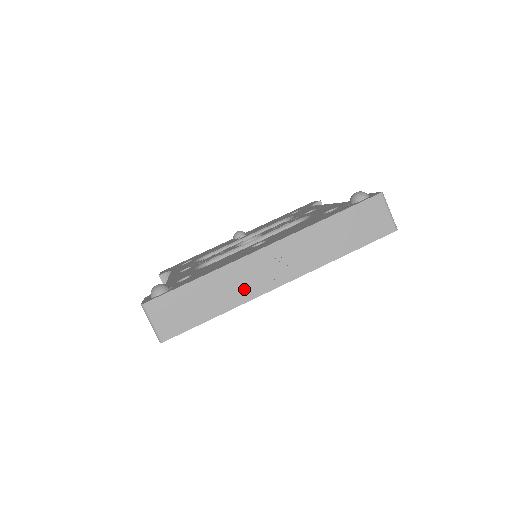
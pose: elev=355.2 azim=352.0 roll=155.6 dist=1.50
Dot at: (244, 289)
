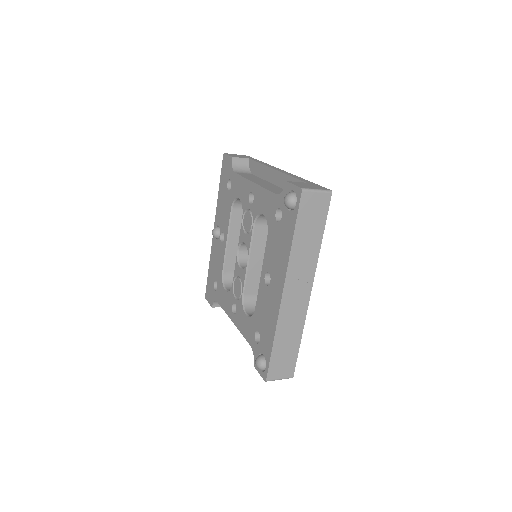
Dot at: (297, 318)
